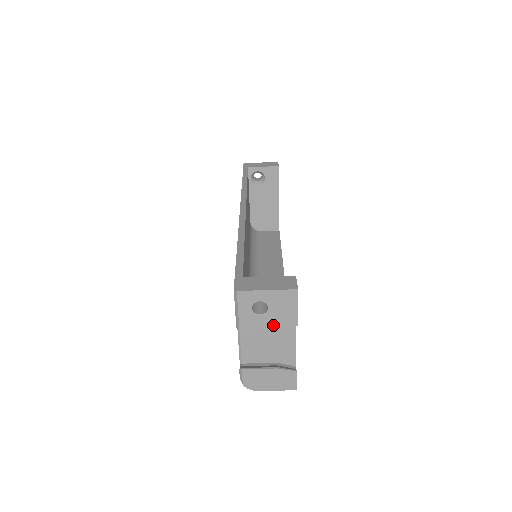
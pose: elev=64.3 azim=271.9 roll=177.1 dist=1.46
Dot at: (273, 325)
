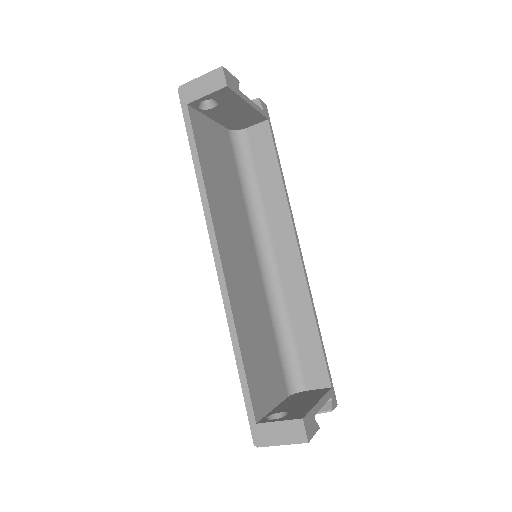
Dot at: occluded
